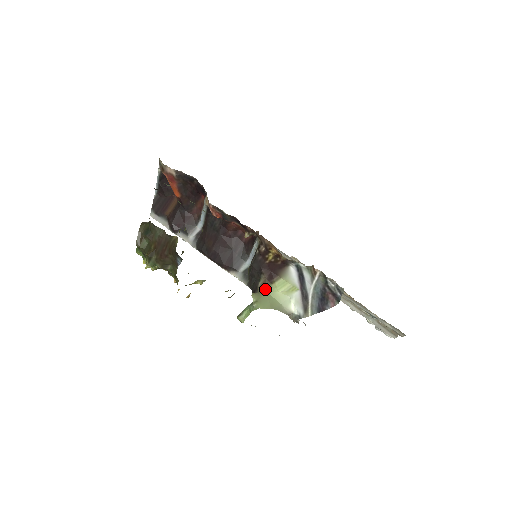
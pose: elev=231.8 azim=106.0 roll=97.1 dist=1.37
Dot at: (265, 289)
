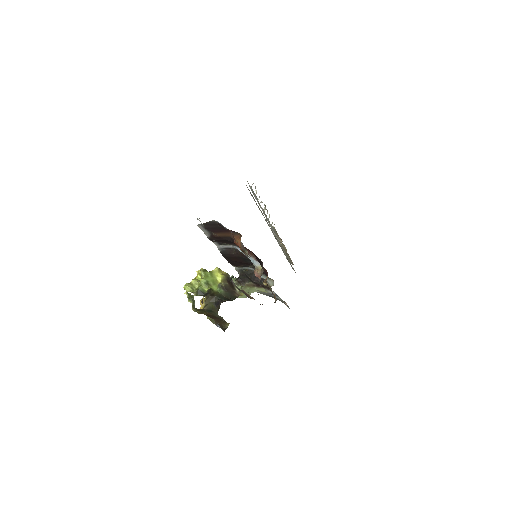
Dot at: (249, 288)
